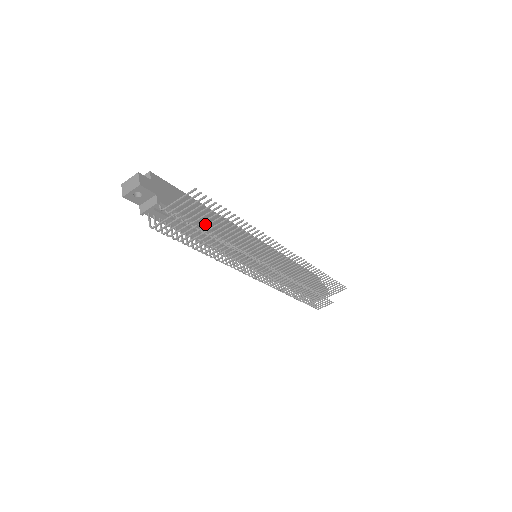
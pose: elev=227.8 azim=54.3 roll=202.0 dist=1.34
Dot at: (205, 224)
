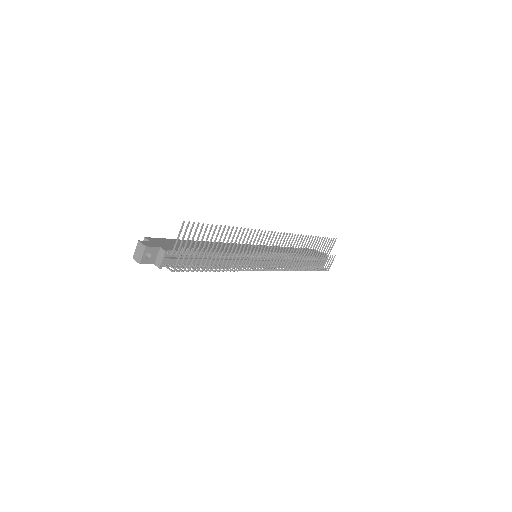
Dot at: occluded
